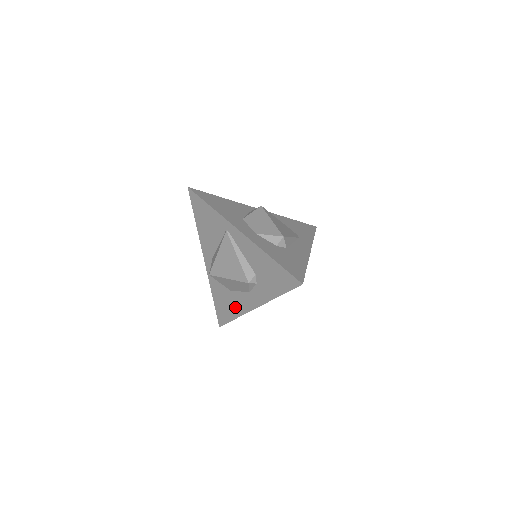
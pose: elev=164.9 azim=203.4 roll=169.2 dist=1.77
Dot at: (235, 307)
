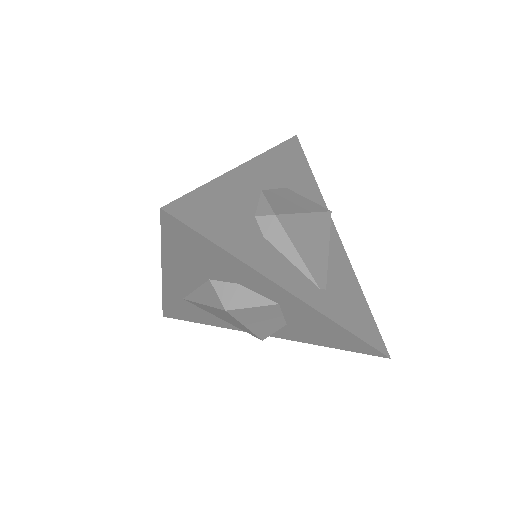
Dot at: occluded
